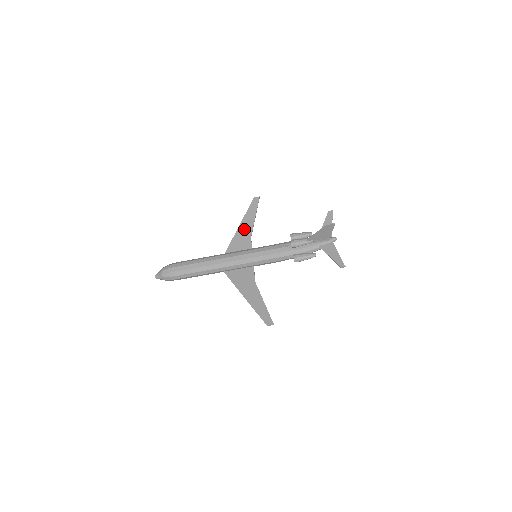
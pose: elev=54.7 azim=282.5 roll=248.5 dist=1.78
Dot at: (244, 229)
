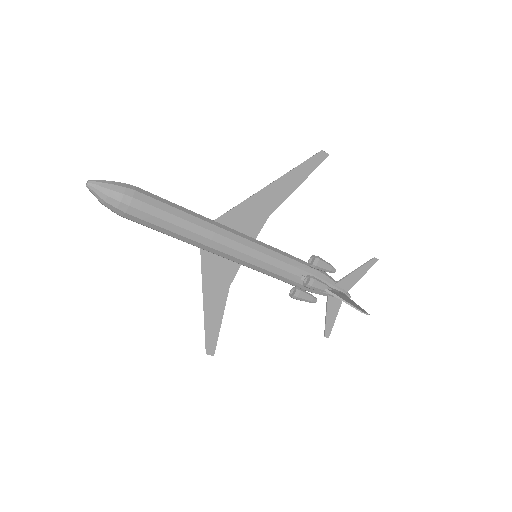
Dot at: (271, 196)
